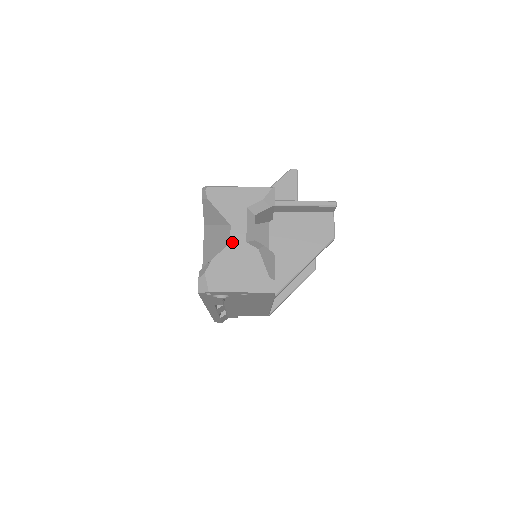
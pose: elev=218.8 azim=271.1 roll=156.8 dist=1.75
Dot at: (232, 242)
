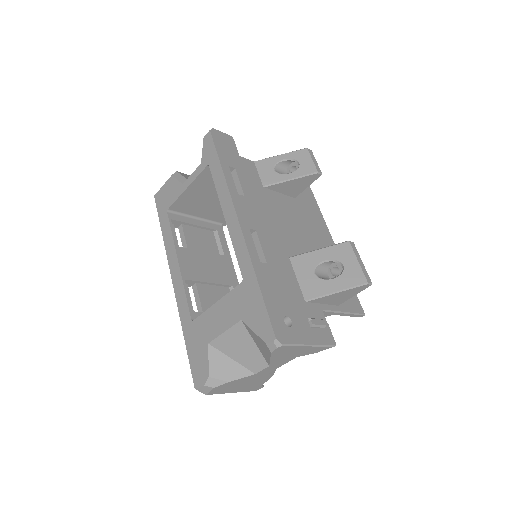
Dot at: (258, 374)
